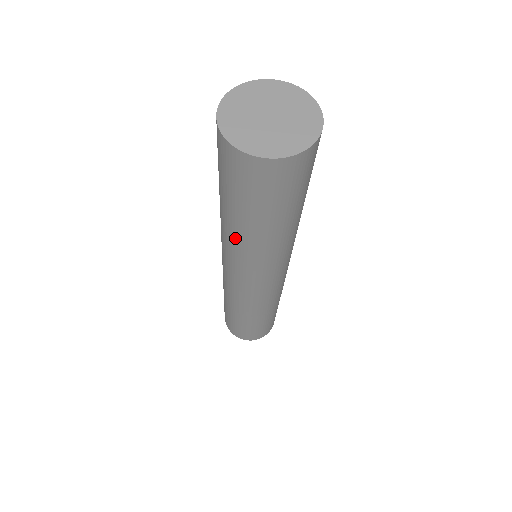
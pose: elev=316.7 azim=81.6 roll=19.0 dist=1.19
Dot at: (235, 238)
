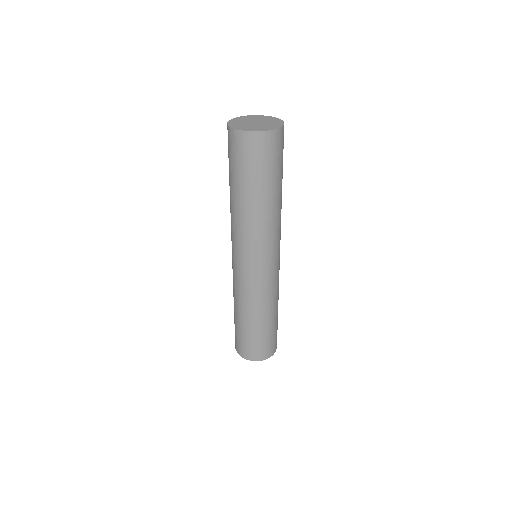
Dot at: (237, 213)
